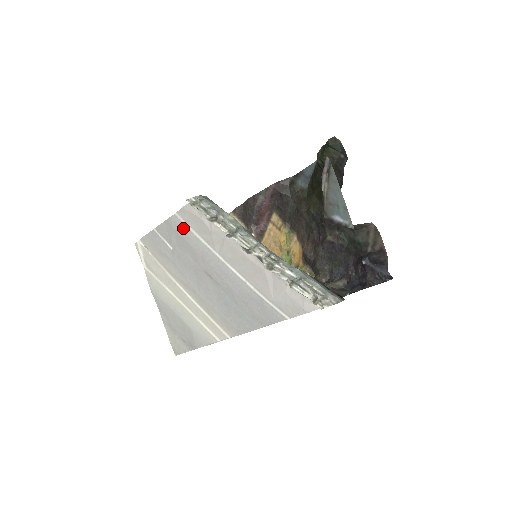
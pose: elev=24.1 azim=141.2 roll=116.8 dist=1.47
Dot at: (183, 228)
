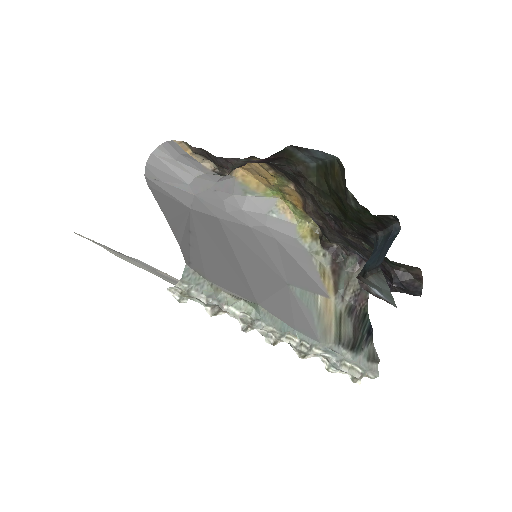
Dot at: occluded
